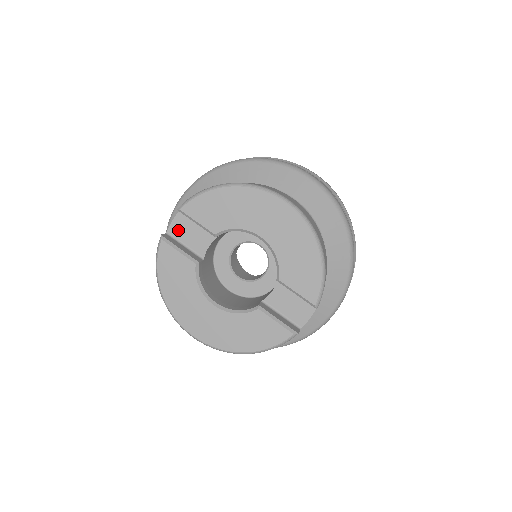
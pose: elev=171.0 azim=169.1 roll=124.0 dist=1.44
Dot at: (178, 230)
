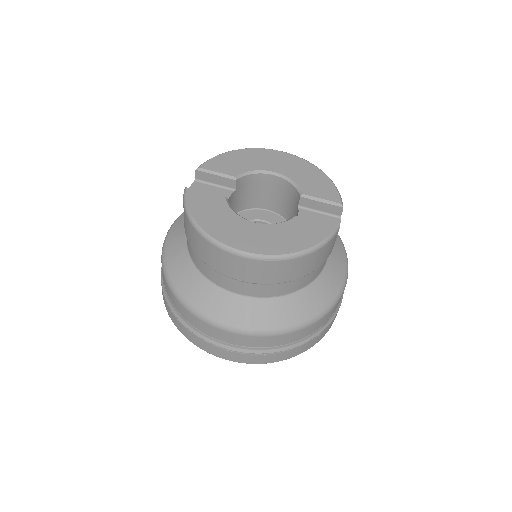
Dot at: occluded
